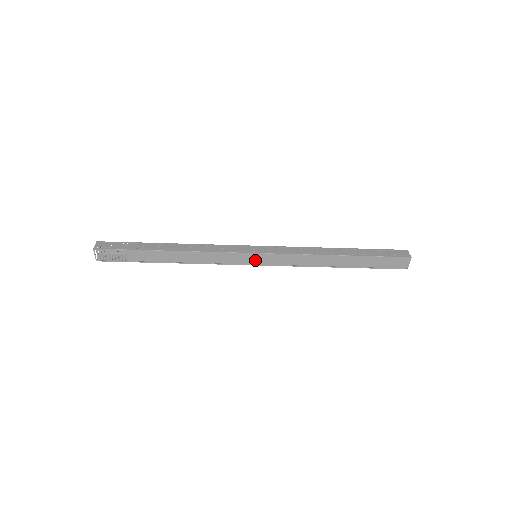
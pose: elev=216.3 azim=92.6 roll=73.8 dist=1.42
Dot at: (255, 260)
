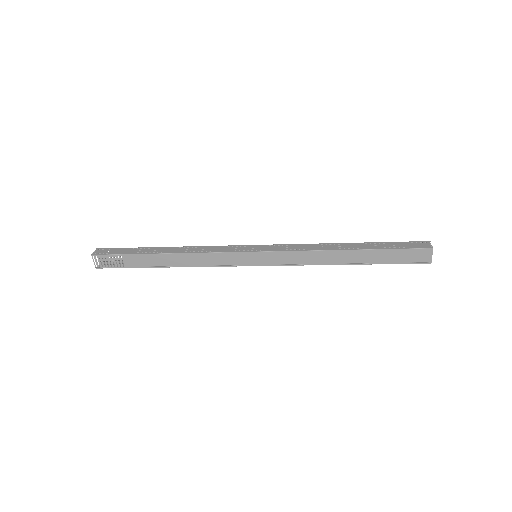
Dot at: (254, 260)
